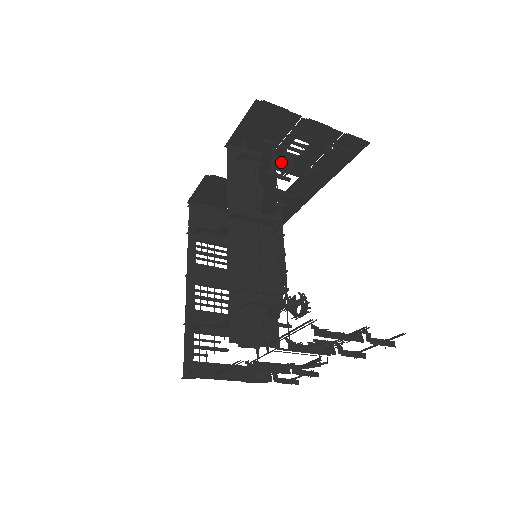
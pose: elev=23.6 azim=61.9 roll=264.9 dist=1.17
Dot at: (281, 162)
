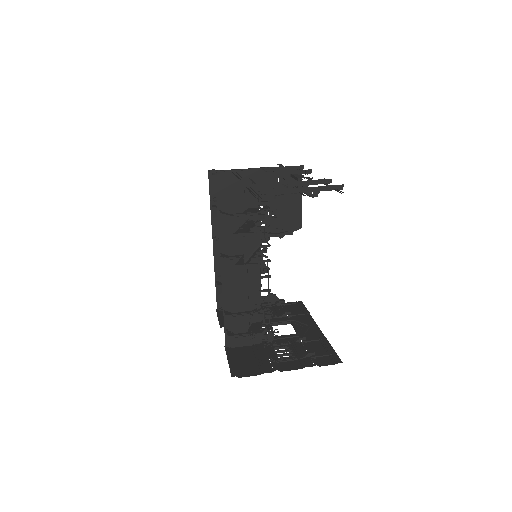
Dot at: (257, 228)
